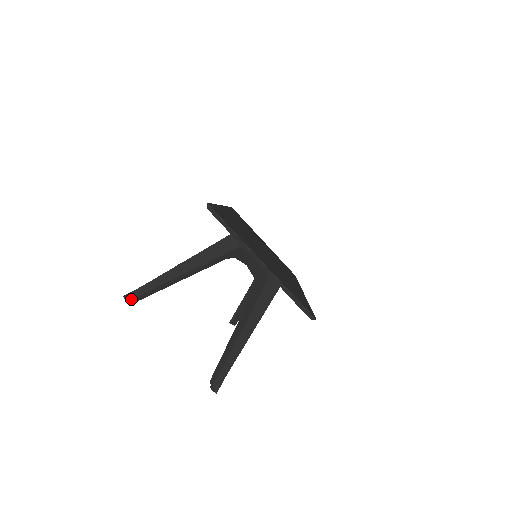
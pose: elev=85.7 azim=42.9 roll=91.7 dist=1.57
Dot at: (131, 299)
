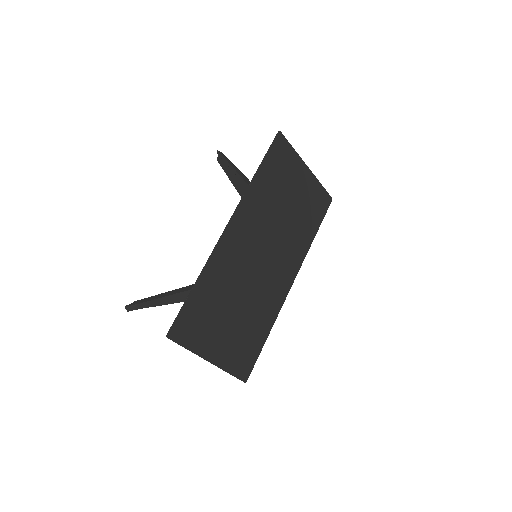
Dot at: occluded
